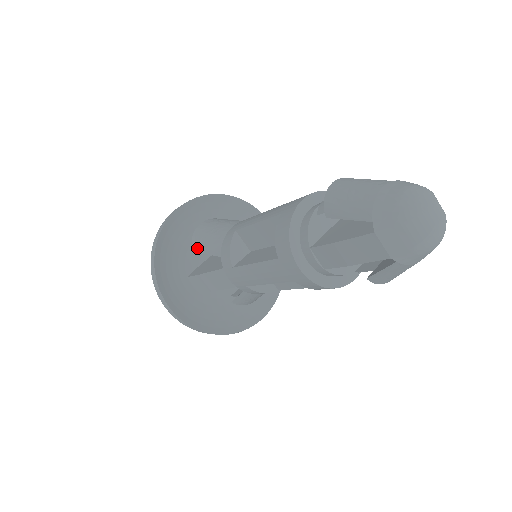
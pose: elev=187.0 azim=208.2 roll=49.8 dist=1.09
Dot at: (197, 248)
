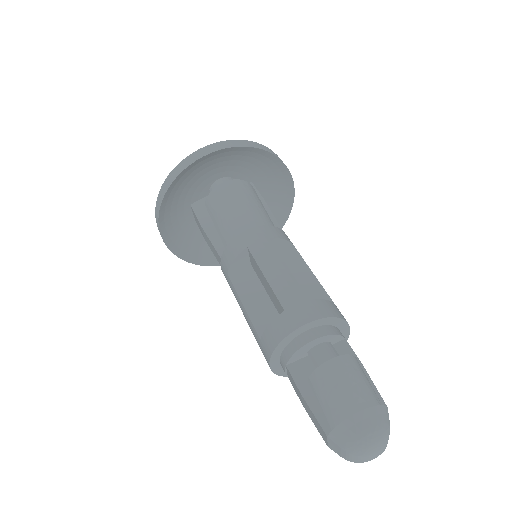
Dot at: (209, 209)
